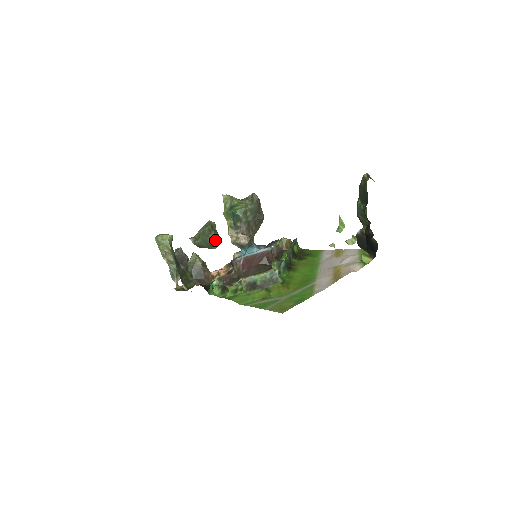
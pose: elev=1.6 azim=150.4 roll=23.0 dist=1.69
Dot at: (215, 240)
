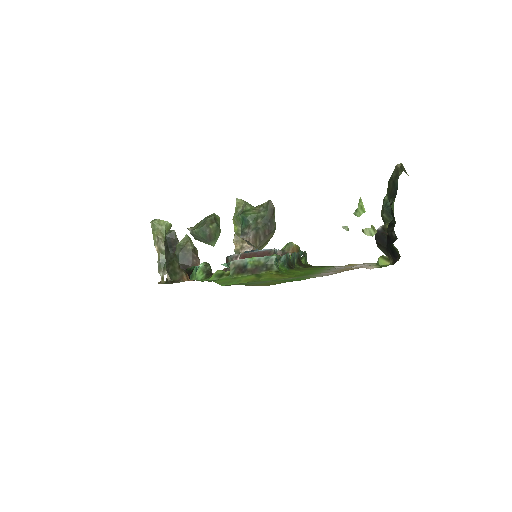
Dot at: (215, 234)
